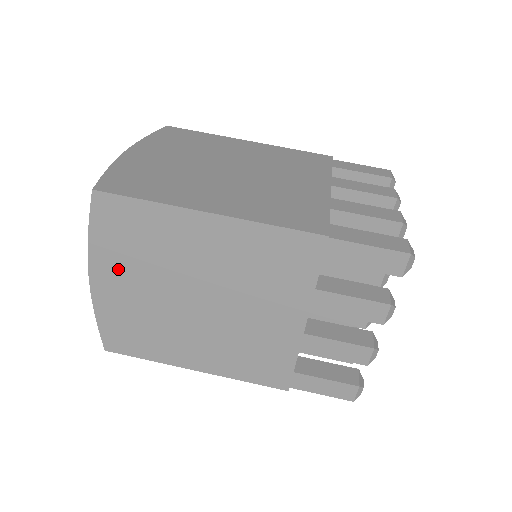
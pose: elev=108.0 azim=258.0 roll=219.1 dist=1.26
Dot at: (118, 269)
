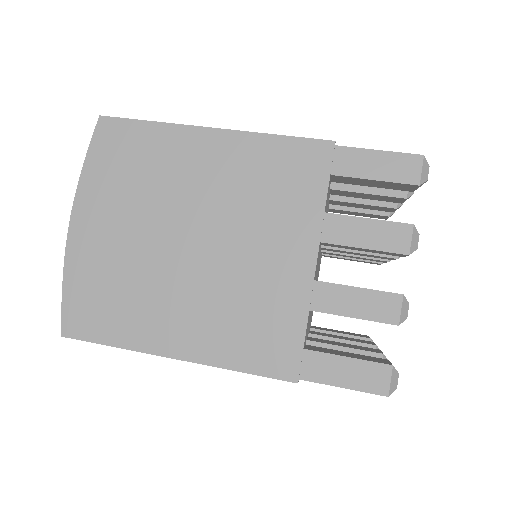
Dot at: (105, 208)
